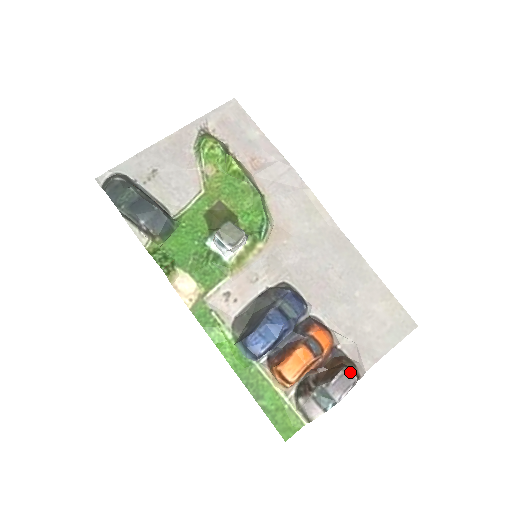
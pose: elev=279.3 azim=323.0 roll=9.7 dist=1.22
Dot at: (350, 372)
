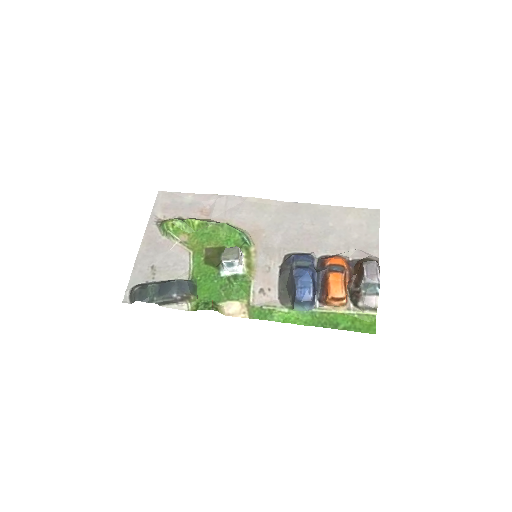
Dot at: (369, 262)
